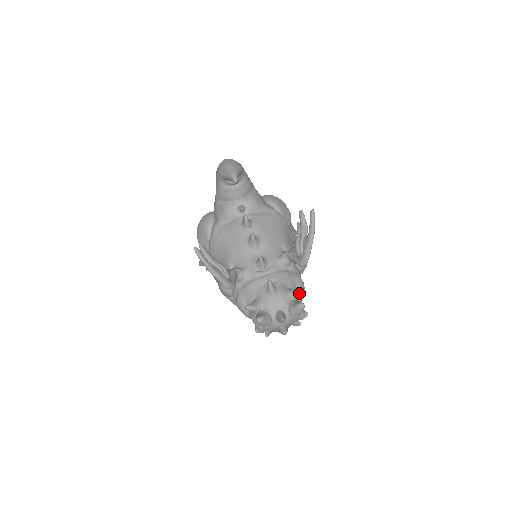
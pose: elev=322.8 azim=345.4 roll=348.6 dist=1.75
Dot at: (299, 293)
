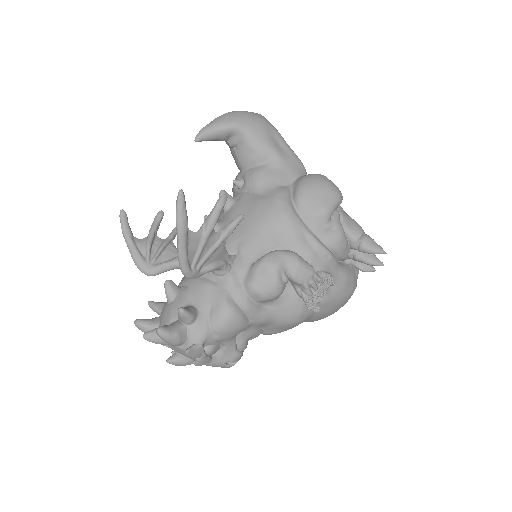
Dot at: (178, 314)
